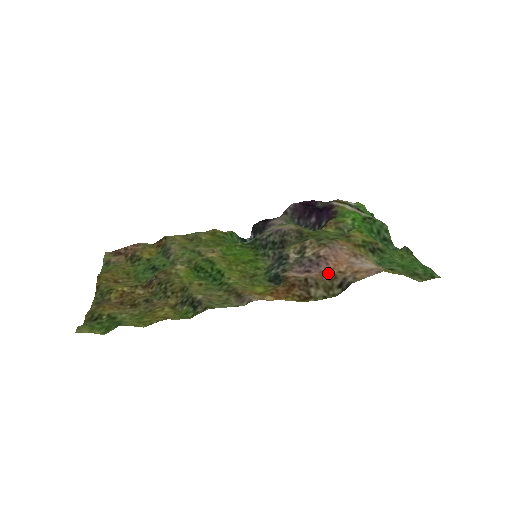
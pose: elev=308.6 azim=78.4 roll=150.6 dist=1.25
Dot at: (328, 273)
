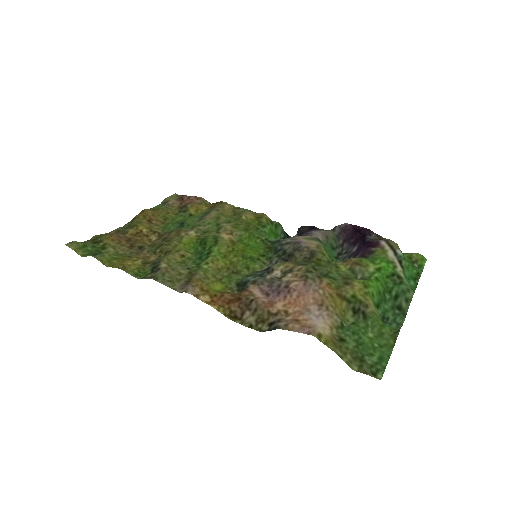
Dot at: (275, 306)
